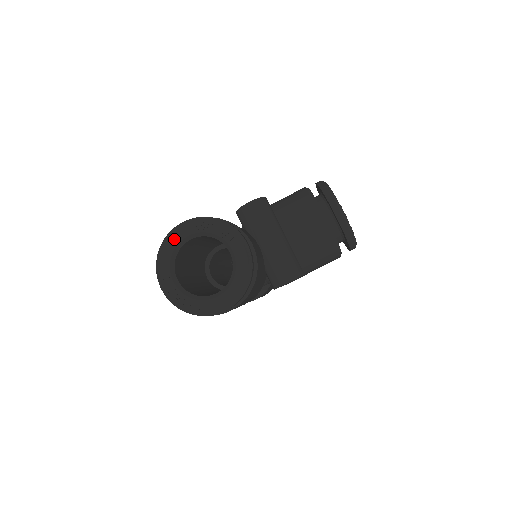
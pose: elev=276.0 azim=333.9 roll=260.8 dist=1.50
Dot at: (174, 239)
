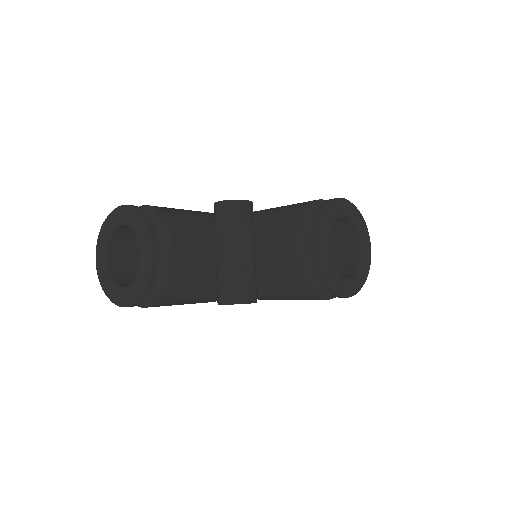
Dot at: (111, 219)
